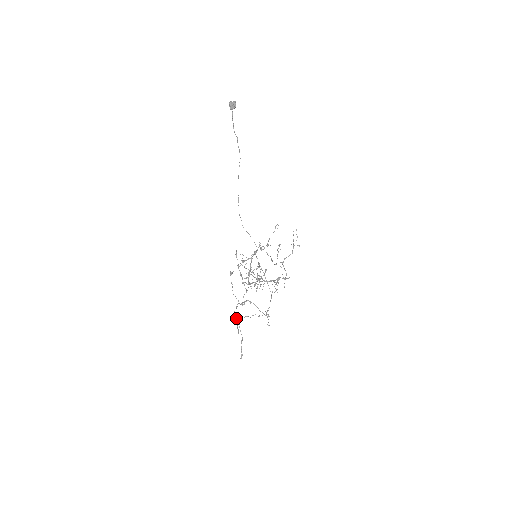
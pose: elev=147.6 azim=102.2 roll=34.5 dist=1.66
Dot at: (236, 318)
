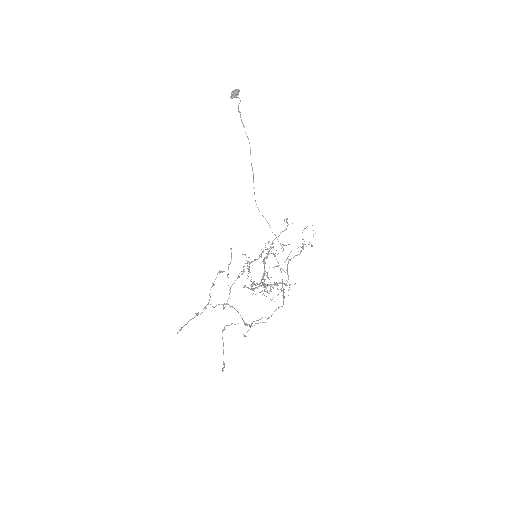
Dot at: (192, 318)
